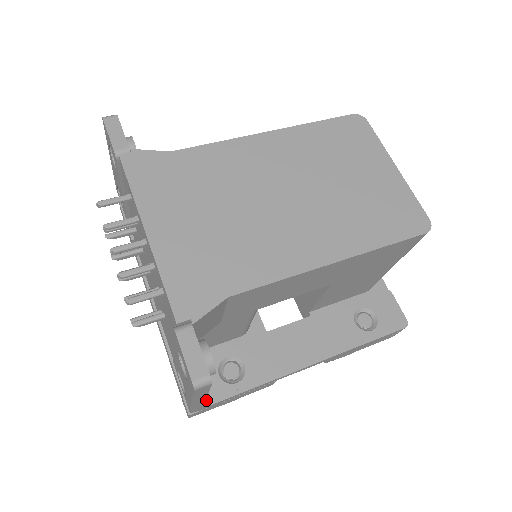
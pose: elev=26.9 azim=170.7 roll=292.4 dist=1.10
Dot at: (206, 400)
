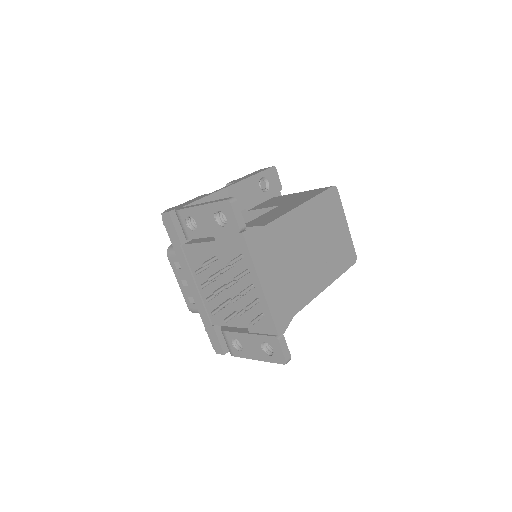
Dot at: occluded
